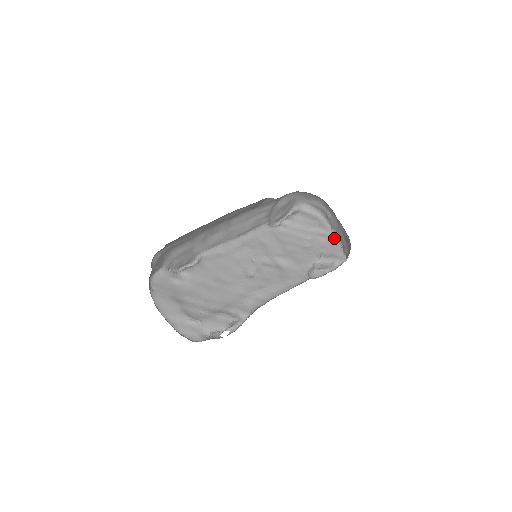
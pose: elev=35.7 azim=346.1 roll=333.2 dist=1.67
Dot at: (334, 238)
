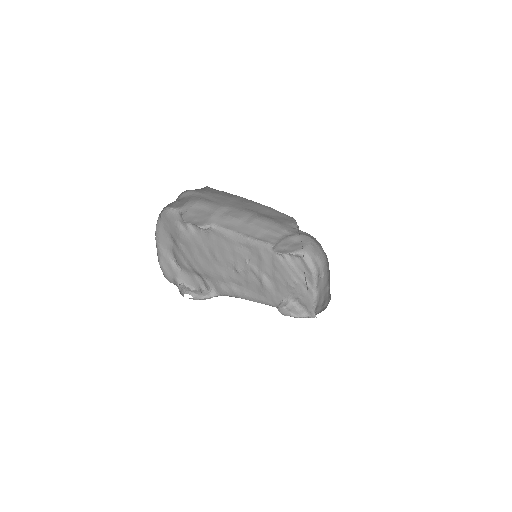
Dot at: (314, 295)
